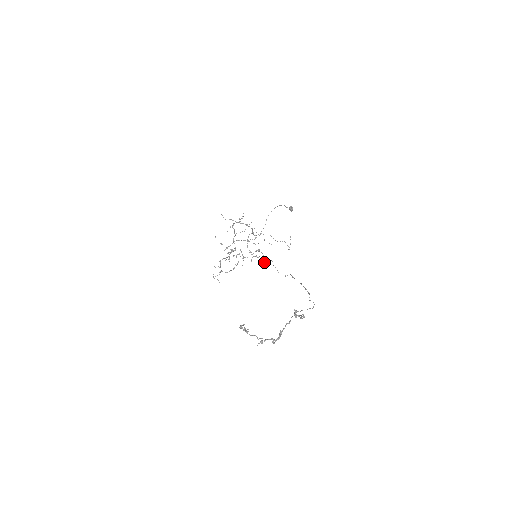
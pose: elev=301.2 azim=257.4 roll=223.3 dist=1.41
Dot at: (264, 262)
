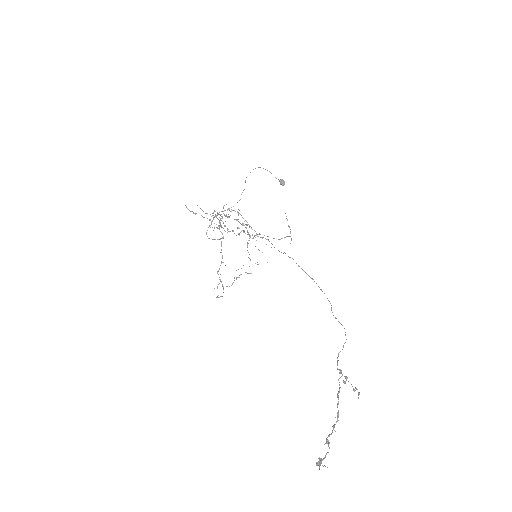
Dot at: occluded
